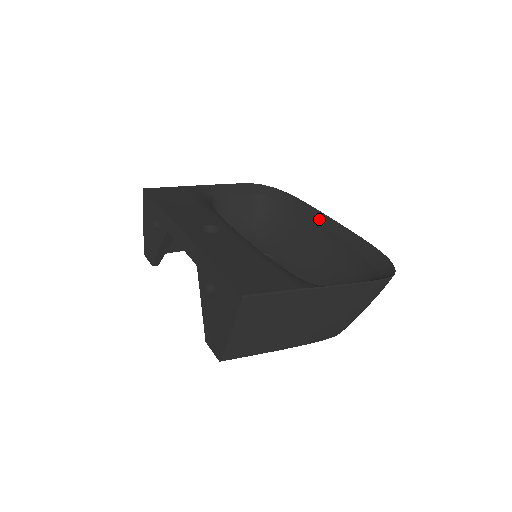
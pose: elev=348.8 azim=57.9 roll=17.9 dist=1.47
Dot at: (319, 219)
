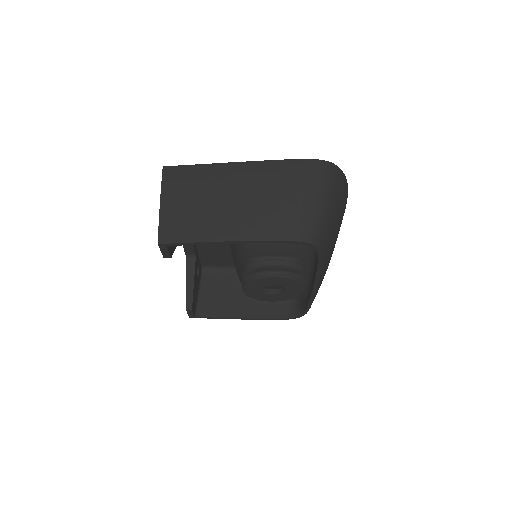
Dot at: occluded
